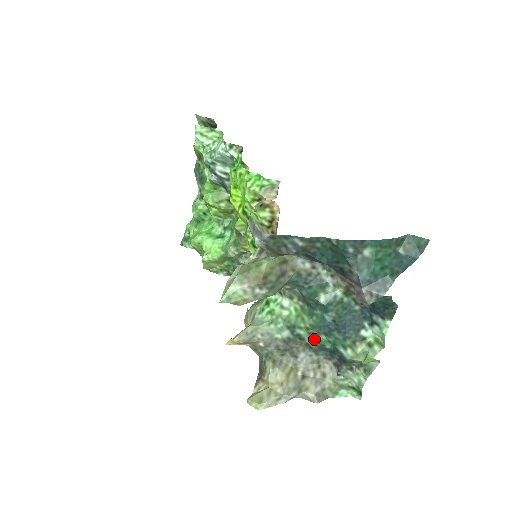
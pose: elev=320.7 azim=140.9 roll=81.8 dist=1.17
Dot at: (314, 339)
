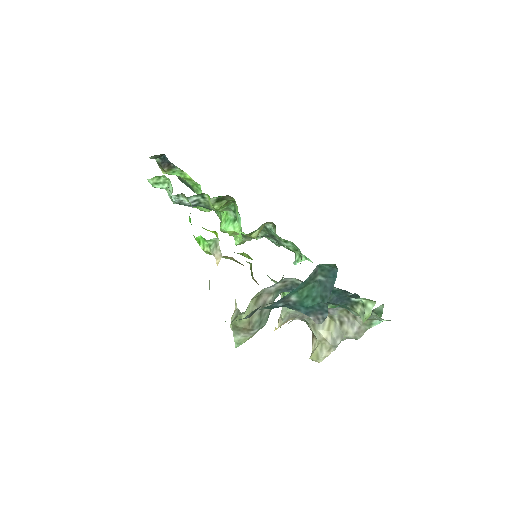
Dot at: occluded
